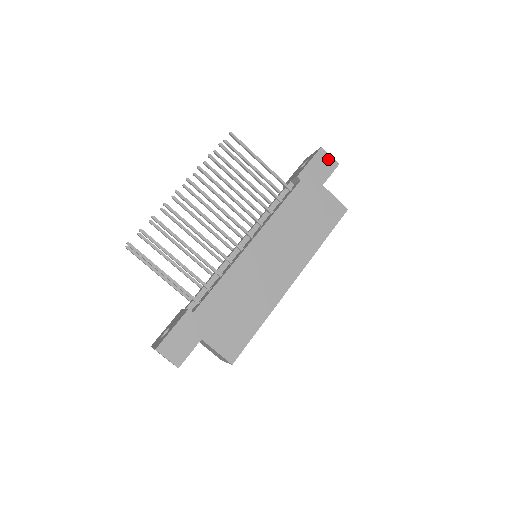
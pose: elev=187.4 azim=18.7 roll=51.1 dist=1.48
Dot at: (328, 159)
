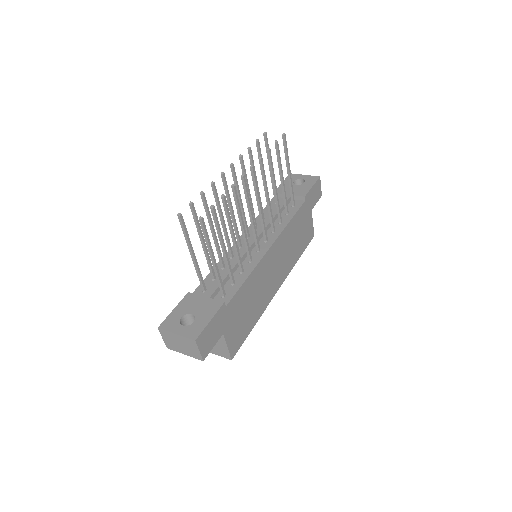
Dot at: (319, 189)
